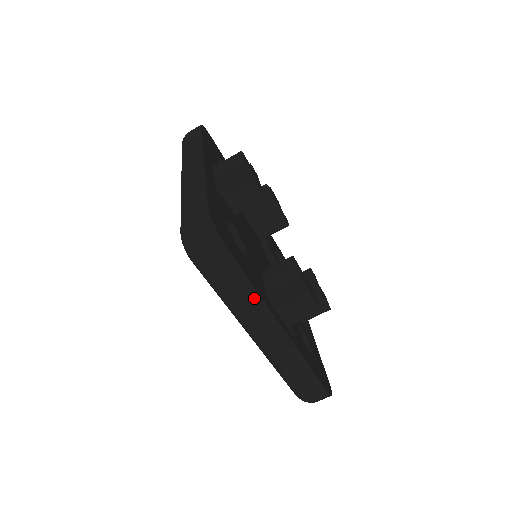
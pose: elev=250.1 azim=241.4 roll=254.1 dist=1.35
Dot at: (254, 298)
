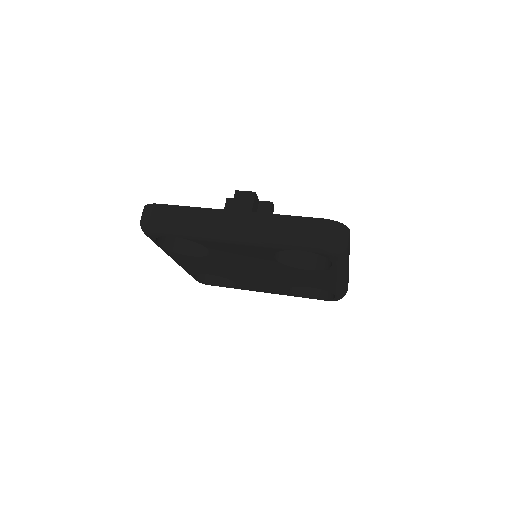
Dot at: (196, 211)
